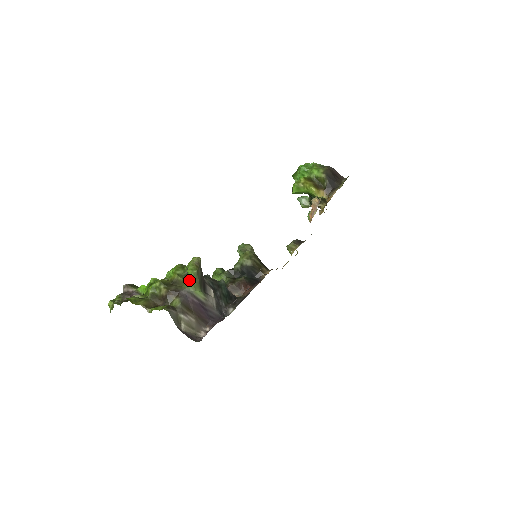
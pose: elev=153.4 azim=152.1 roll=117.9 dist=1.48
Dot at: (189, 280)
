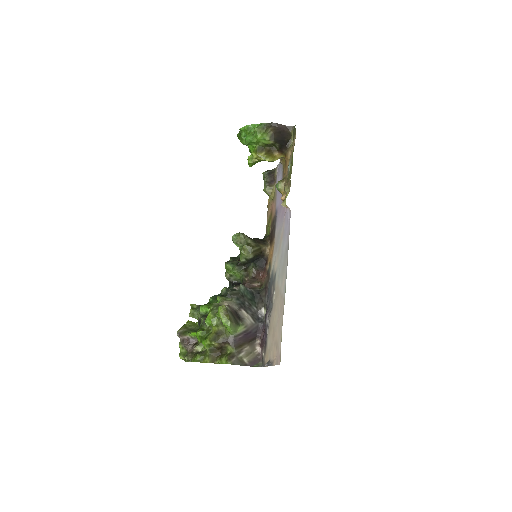
Dot at: (229, 330)
